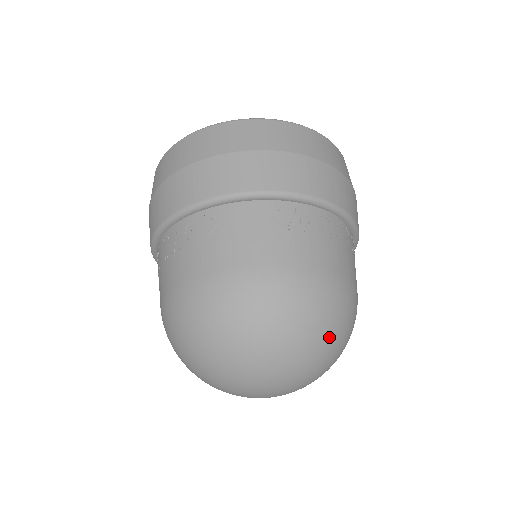
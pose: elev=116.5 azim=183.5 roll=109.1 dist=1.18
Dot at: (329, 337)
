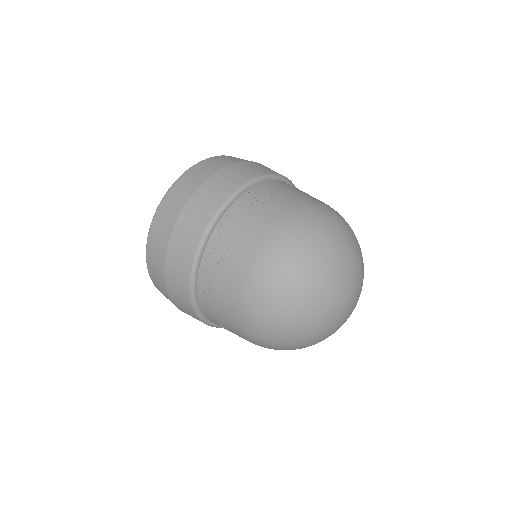
Dot at: occluded
